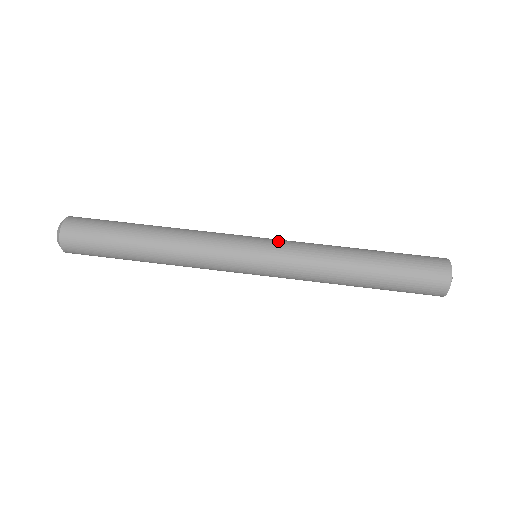
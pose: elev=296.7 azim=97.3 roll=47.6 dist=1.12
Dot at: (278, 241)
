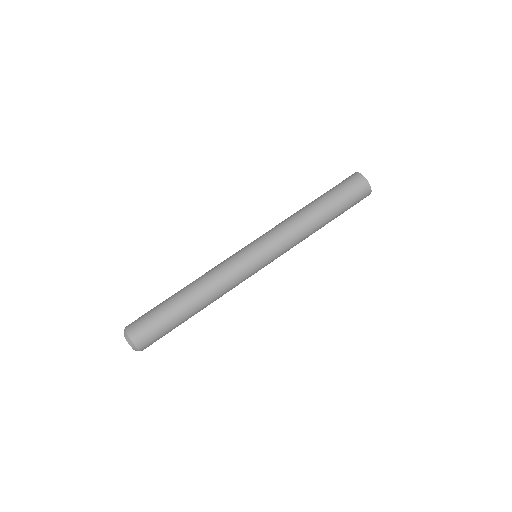
Dot at: (268, 243)
